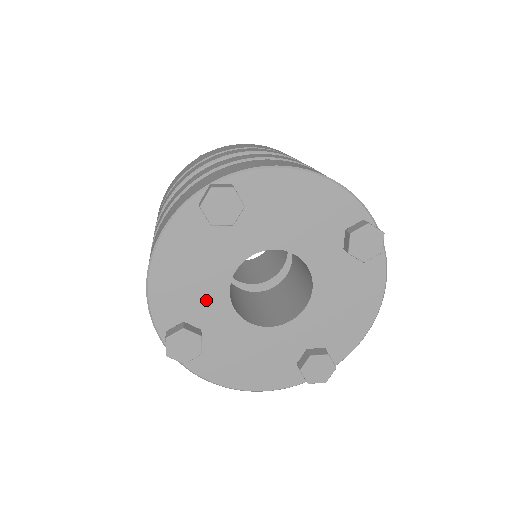
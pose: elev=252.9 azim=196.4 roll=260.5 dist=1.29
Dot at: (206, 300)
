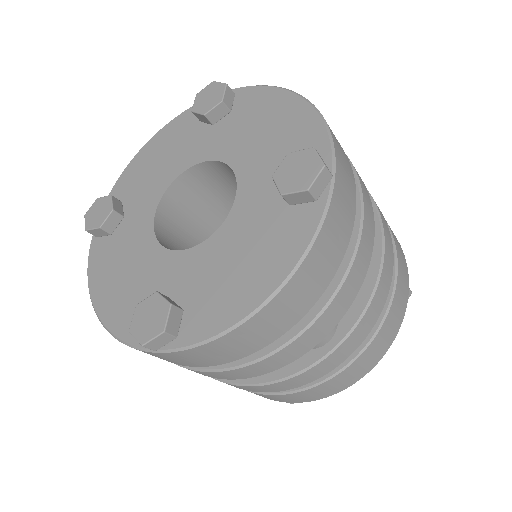
Dot at: (148, 190)
